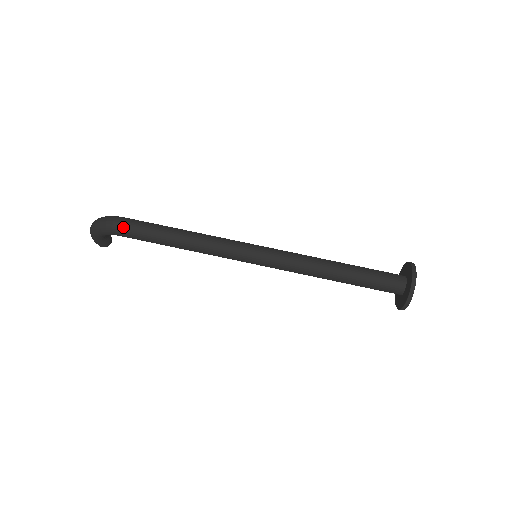
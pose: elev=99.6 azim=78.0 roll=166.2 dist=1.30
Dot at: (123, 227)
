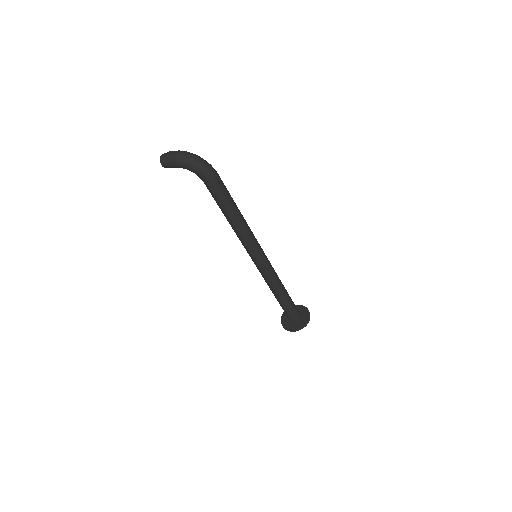
Dot at: (217, 182)
